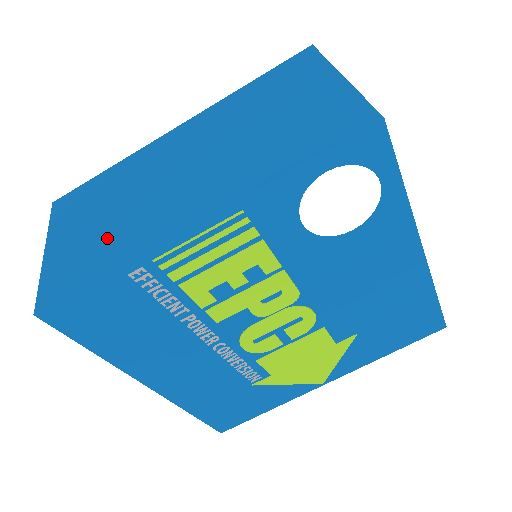
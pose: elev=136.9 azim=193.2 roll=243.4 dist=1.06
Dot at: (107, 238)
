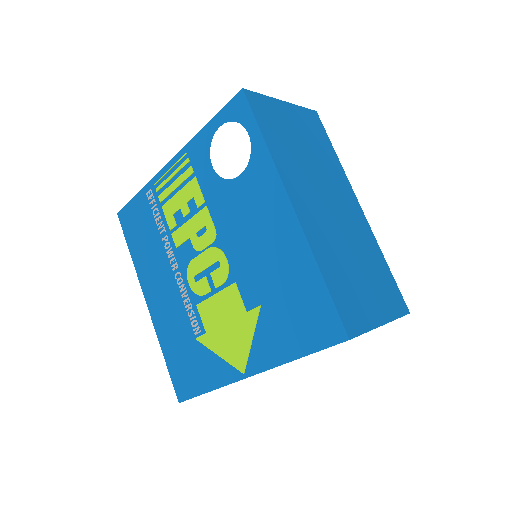
Dot at: occluded
